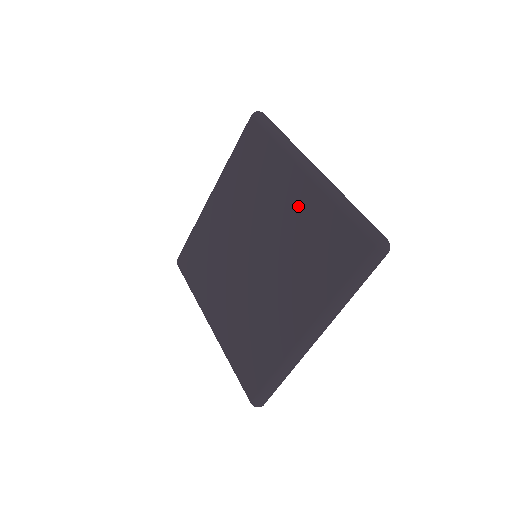
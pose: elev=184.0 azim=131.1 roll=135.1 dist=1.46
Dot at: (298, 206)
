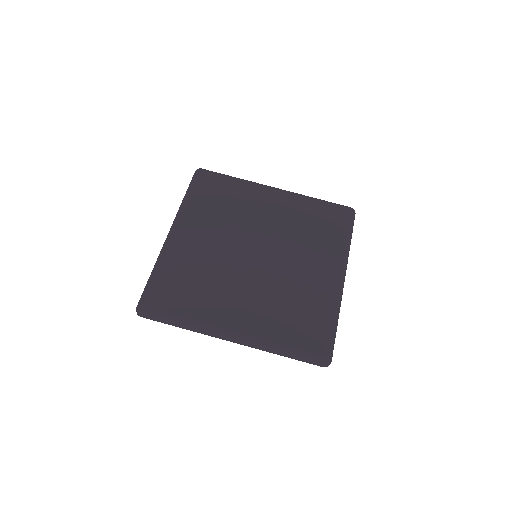
Dot at: (316, 282)
